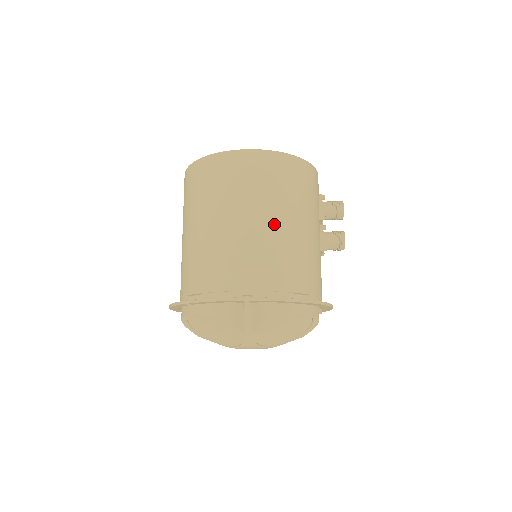
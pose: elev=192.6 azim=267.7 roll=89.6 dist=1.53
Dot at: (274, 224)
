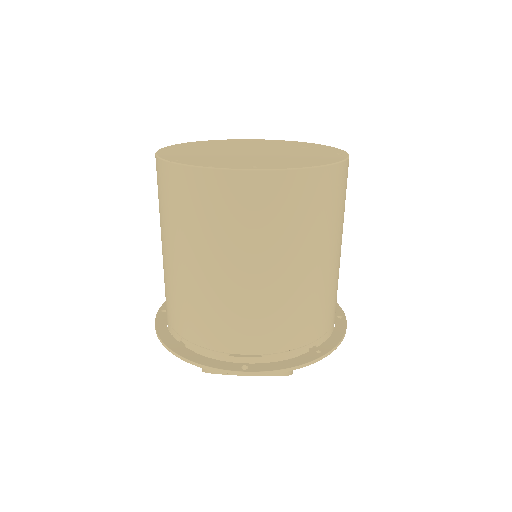
Dot at: (336, 257)
